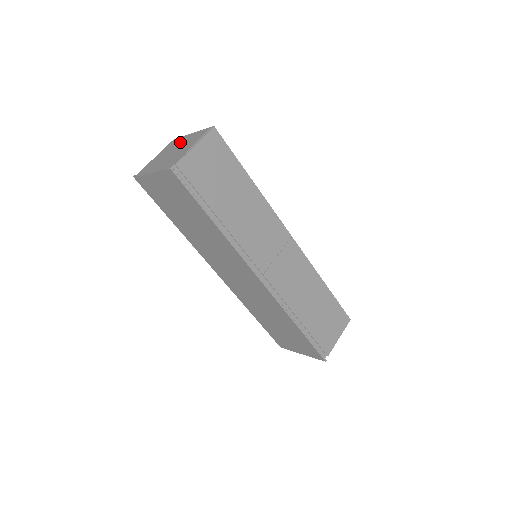
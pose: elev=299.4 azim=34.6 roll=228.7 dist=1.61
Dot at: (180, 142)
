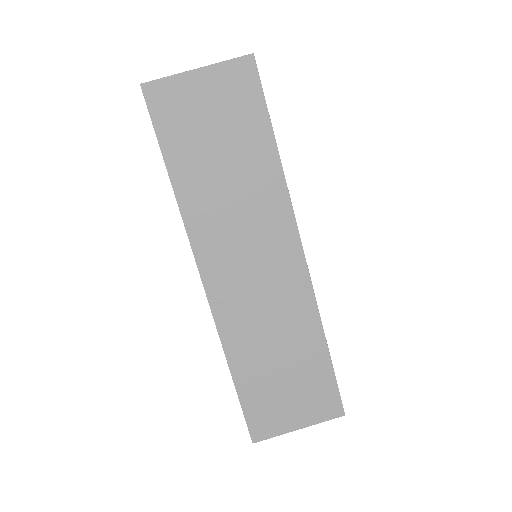
Dot at: occluded
